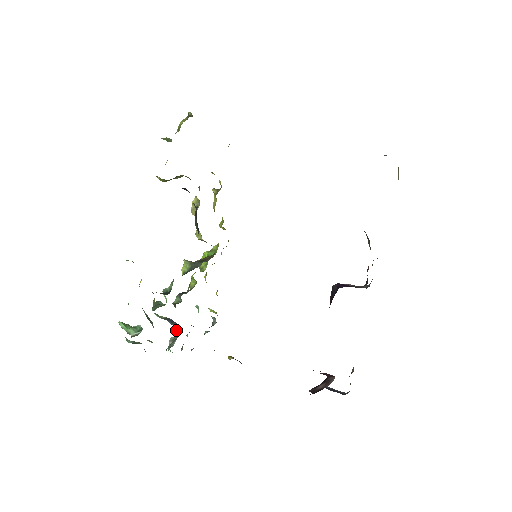
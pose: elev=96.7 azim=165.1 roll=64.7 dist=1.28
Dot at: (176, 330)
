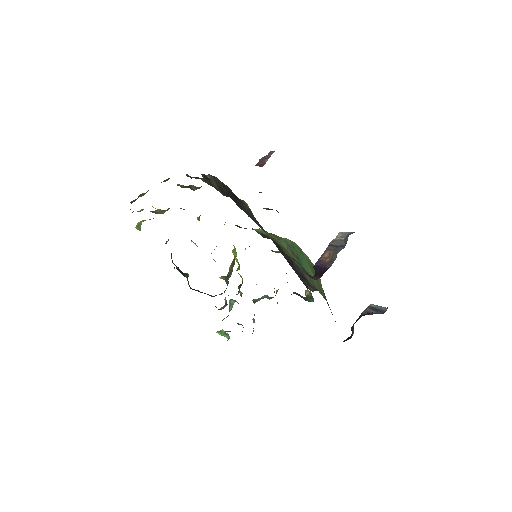
Dot at: occluded
